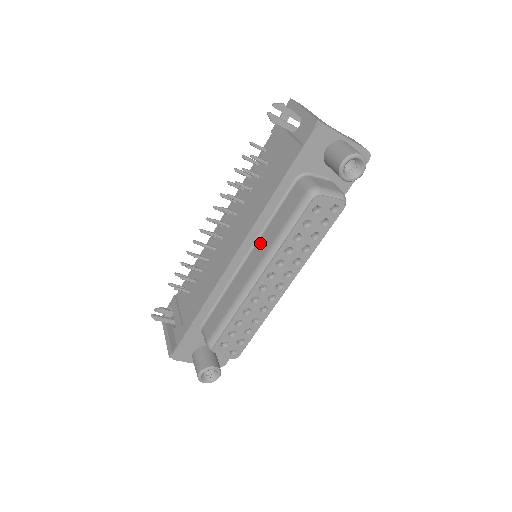
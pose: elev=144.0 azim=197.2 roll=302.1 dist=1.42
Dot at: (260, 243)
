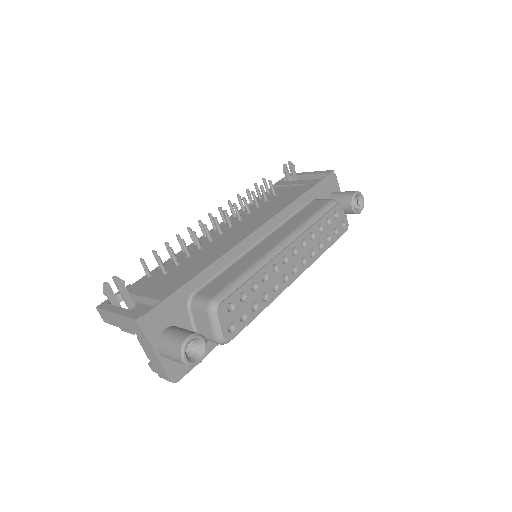
Dot at: (281, 229)
